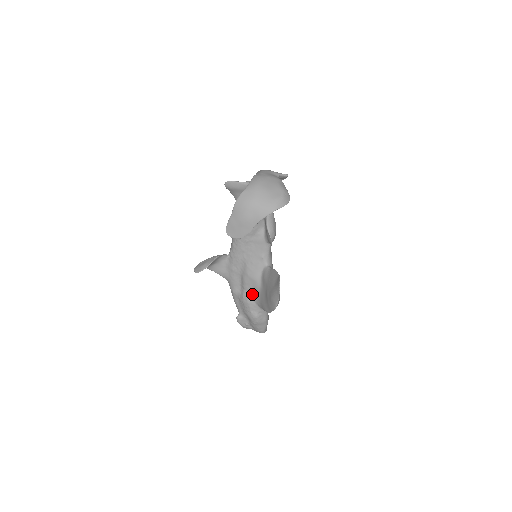
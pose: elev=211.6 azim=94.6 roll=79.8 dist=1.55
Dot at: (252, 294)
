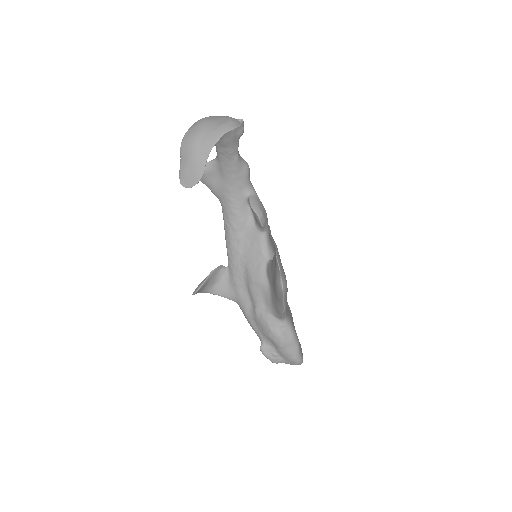
Dot at: (265, 304)
